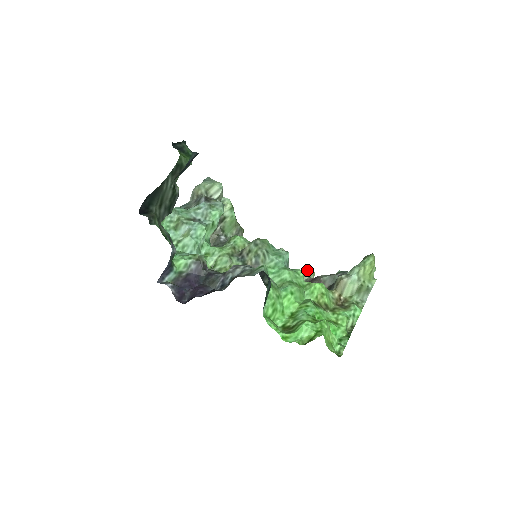
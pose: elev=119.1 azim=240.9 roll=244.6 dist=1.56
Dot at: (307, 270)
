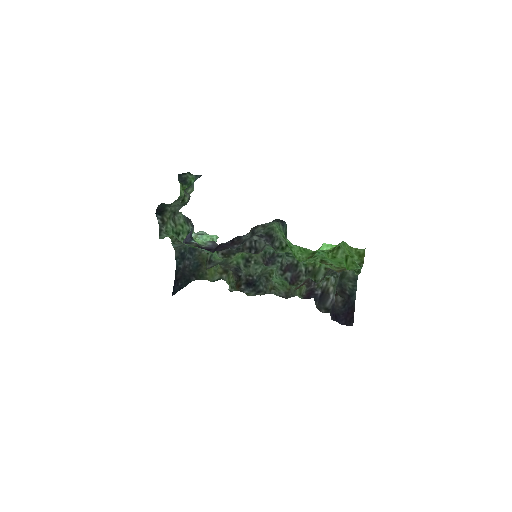
Dot at: occluded
